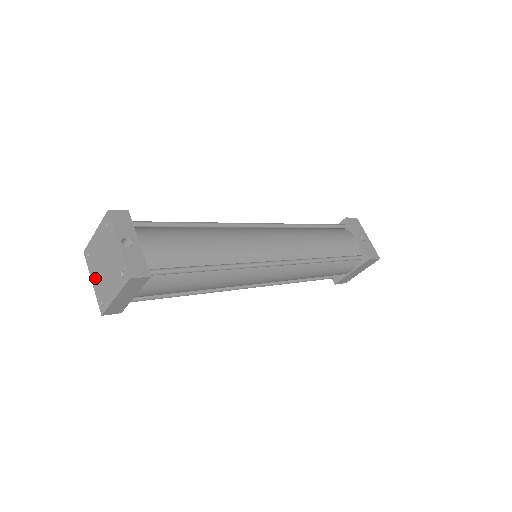
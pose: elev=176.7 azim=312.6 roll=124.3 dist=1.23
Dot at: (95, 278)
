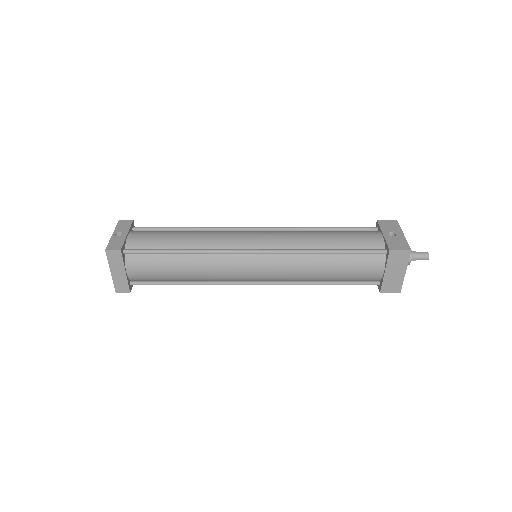
Dot at: occluded
